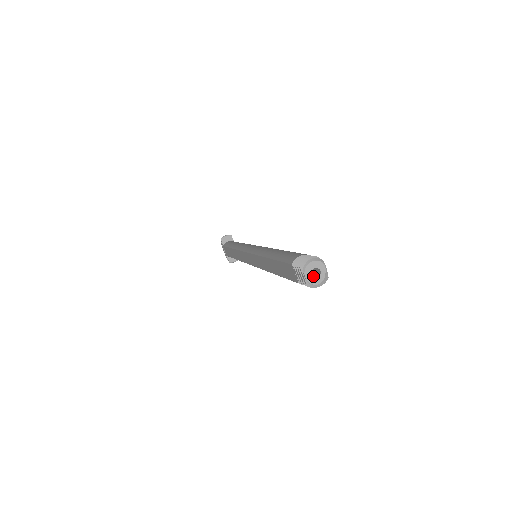
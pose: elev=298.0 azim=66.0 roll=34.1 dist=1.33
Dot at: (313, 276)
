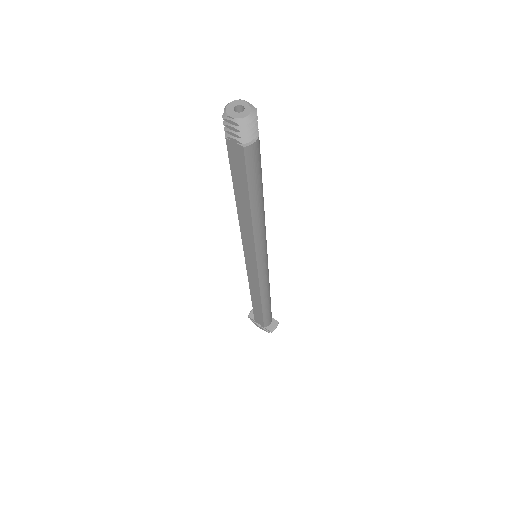
Dot at: (243, 119)
